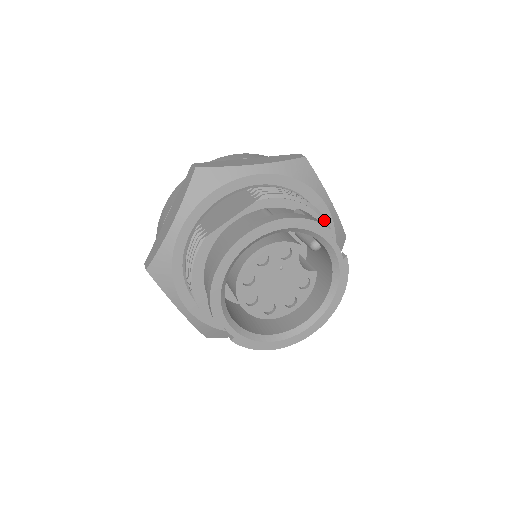
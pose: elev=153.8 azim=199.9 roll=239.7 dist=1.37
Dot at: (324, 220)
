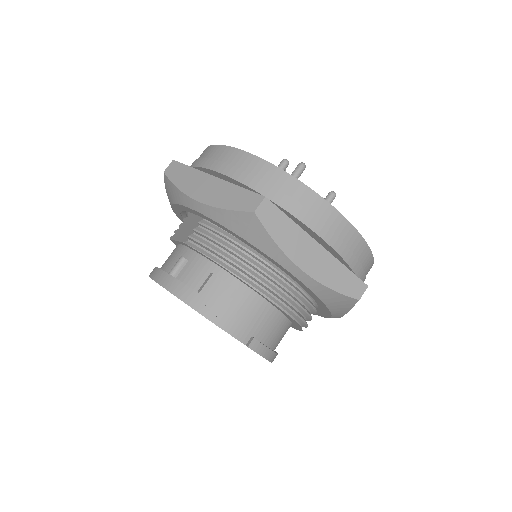
Dot at: (262, 291)
